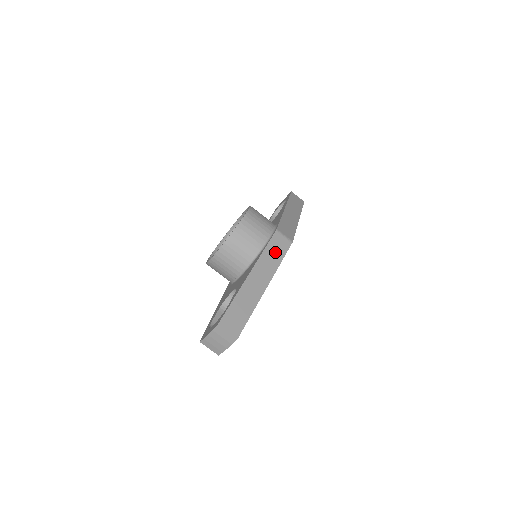
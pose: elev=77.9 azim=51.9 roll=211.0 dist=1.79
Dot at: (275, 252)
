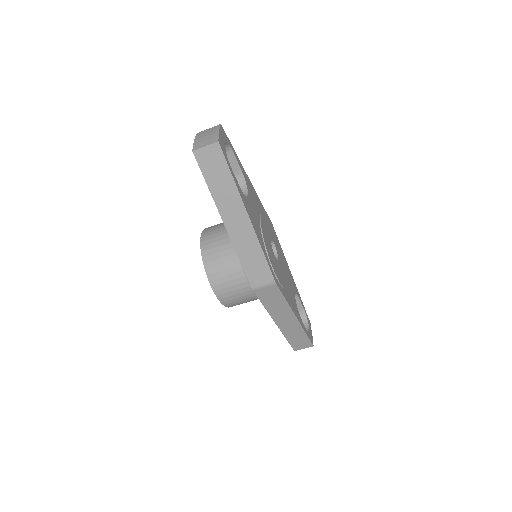
Dot at: (273, 301)
